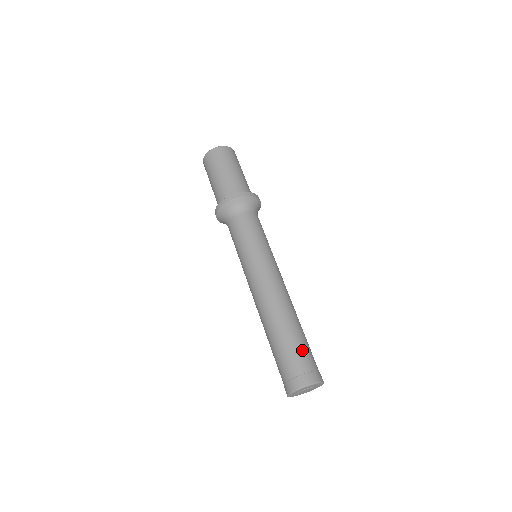
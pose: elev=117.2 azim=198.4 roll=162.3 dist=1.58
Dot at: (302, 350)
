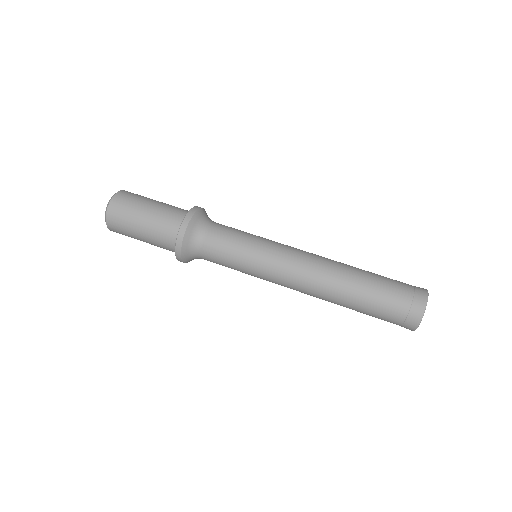
Dot at: (386, 294)
